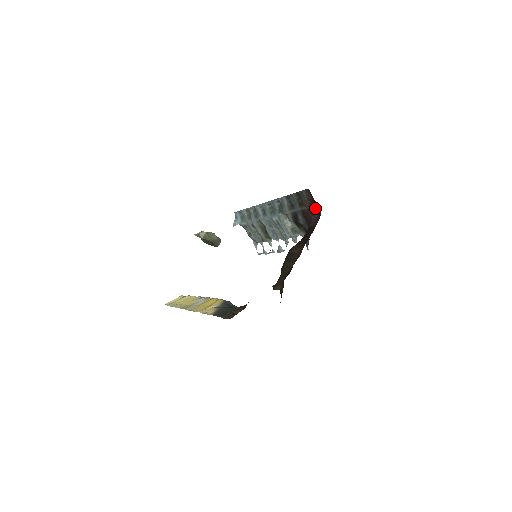
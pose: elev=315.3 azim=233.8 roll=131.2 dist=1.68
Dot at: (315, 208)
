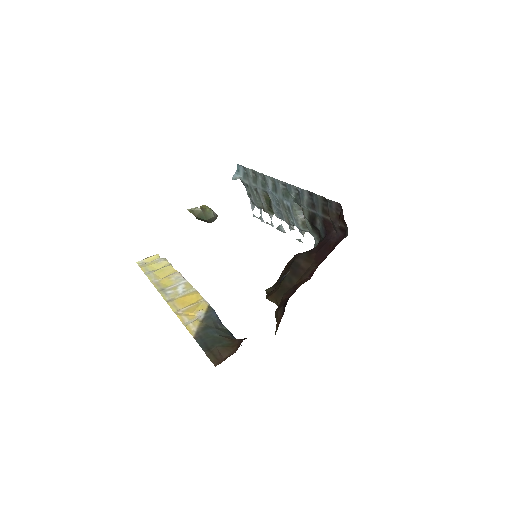
Dot at: (341, 227)
